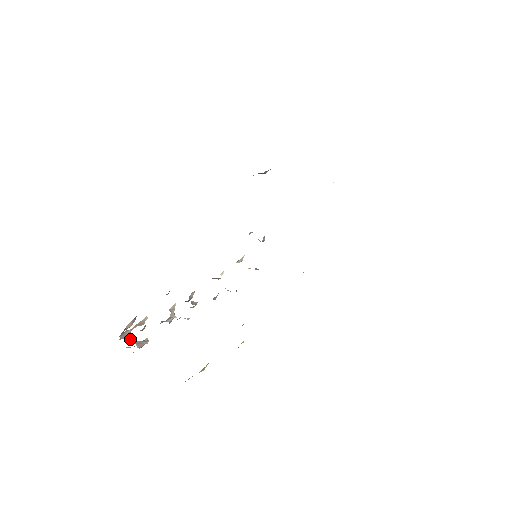
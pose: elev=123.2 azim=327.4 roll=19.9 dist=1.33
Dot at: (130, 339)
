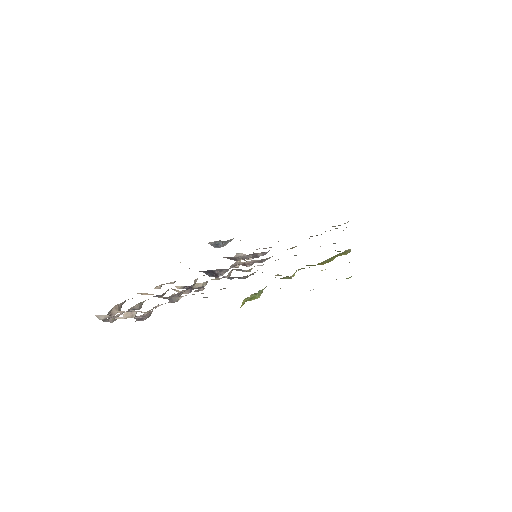
Dot at: occluded
